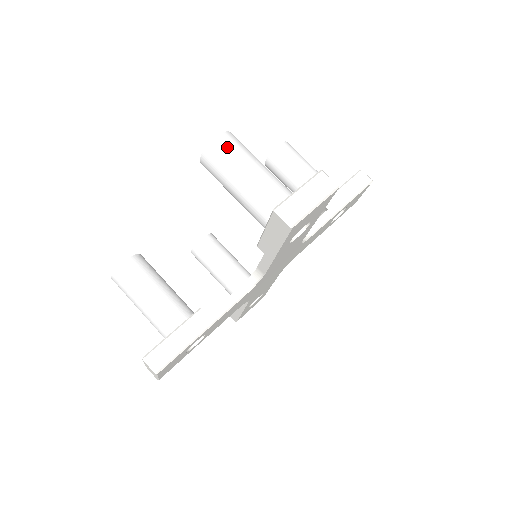
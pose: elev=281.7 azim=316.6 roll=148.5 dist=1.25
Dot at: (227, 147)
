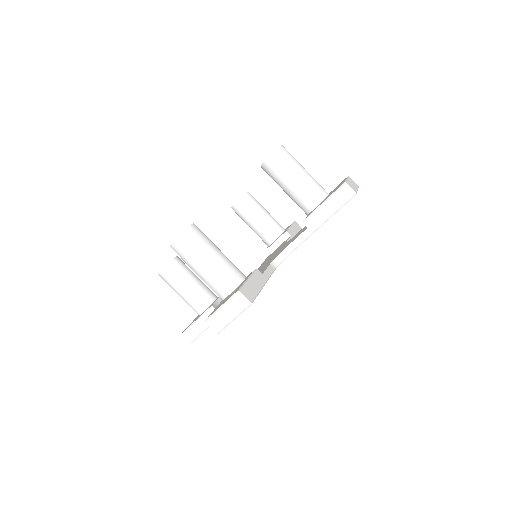
Dot at: (182, 249)
